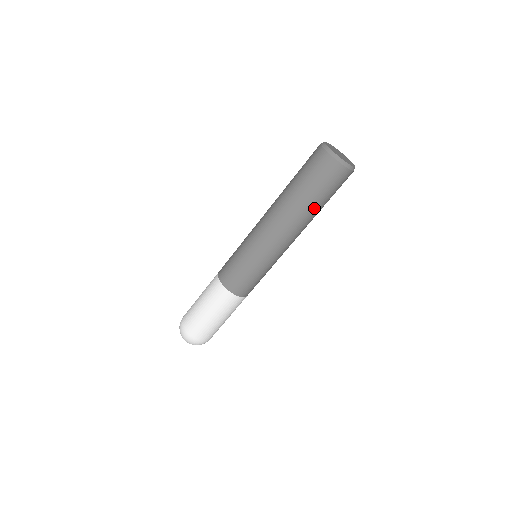
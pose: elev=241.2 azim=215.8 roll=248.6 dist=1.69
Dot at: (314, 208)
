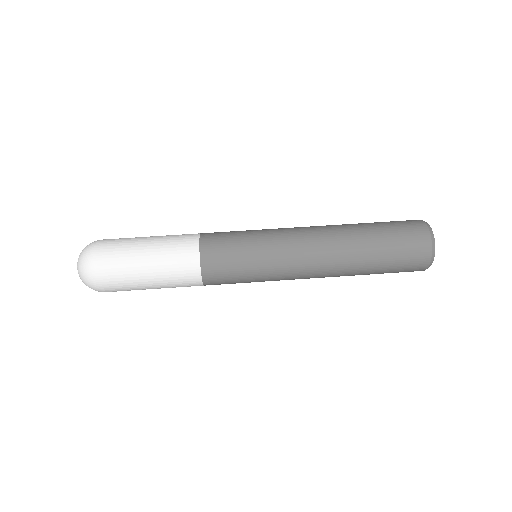
Dot at: (367, 242)
